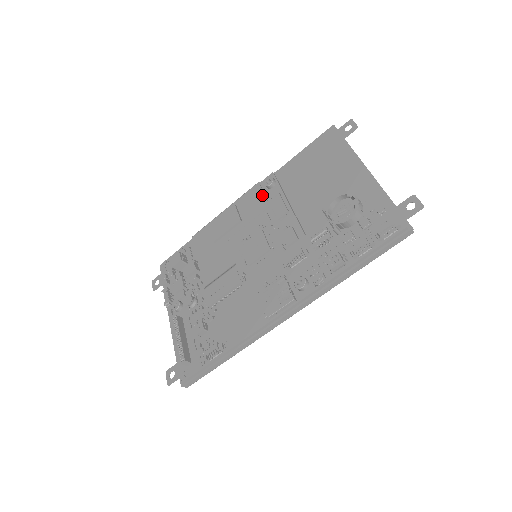
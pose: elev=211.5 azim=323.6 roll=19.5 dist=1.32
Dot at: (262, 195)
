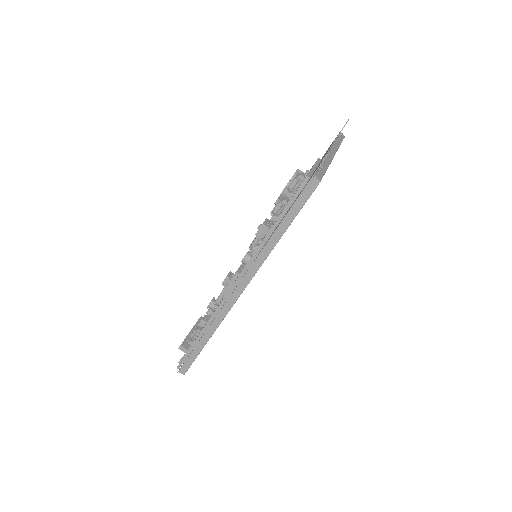
Dot at: occluded
